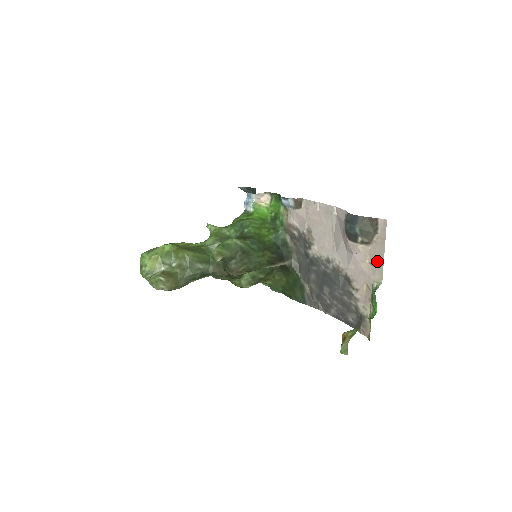
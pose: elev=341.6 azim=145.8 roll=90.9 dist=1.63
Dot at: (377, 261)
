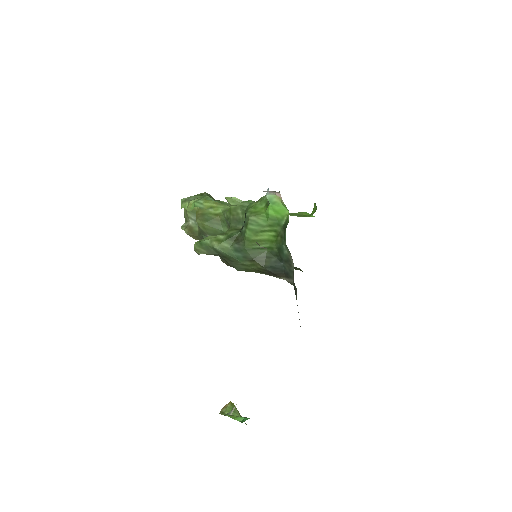
Dot at: occluded
